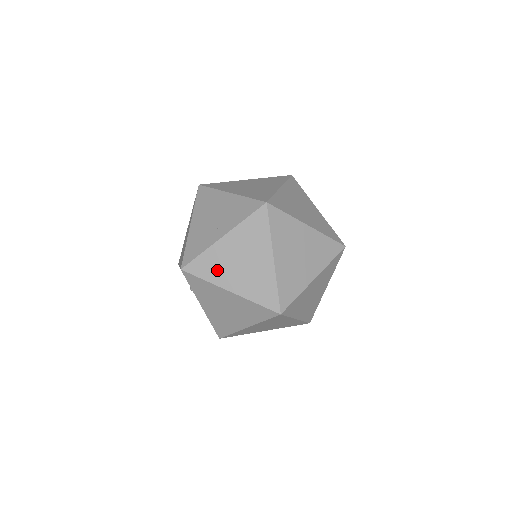
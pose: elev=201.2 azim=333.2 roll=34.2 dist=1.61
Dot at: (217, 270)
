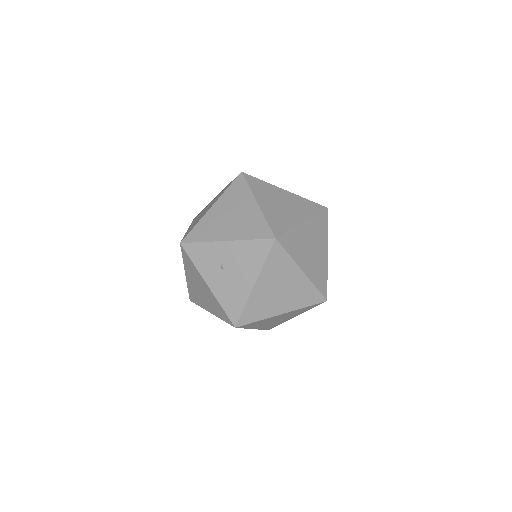
Dot at: (197, 221)
